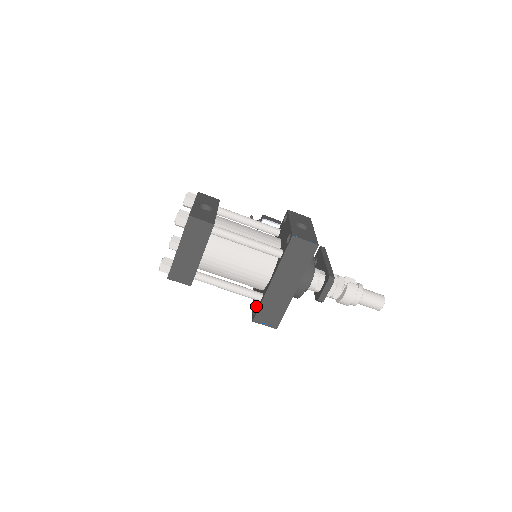
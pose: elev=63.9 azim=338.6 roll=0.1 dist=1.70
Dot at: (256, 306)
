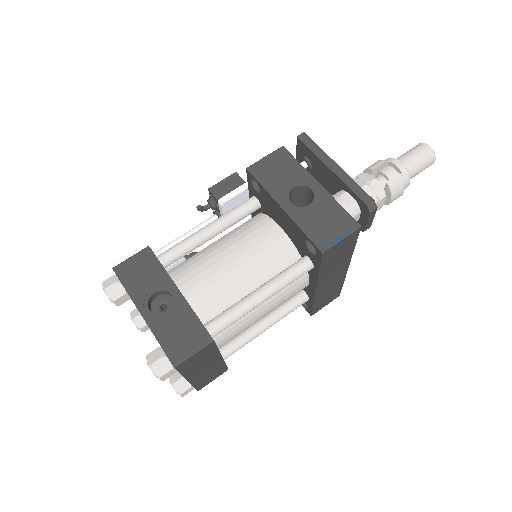
Dot at: occluded
